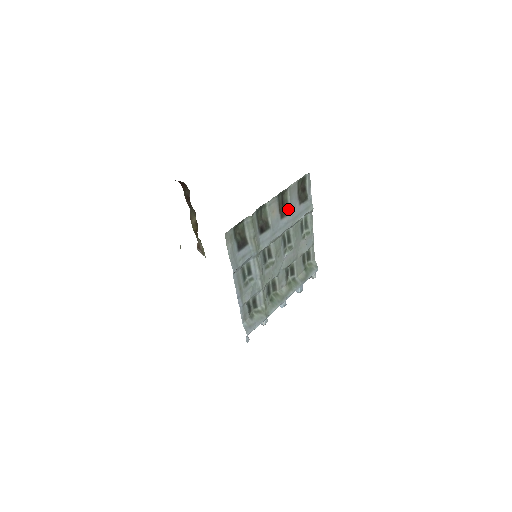
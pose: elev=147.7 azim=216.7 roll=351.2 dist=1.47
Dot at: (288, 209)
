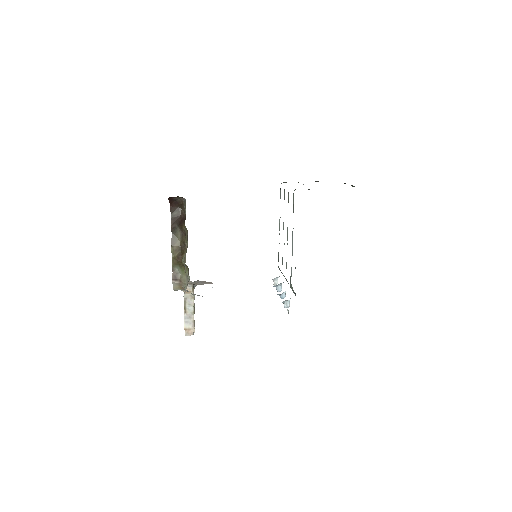
Dot at: occluded
